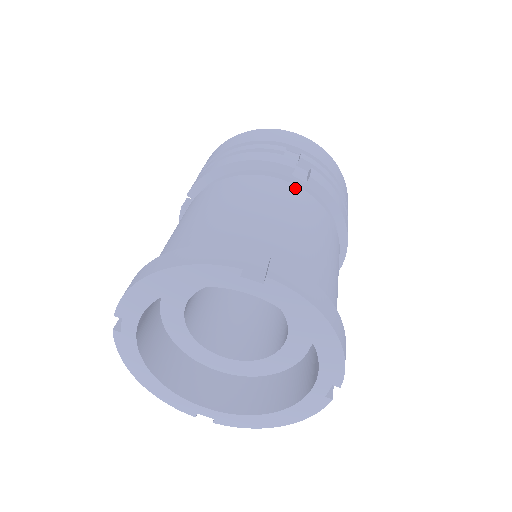
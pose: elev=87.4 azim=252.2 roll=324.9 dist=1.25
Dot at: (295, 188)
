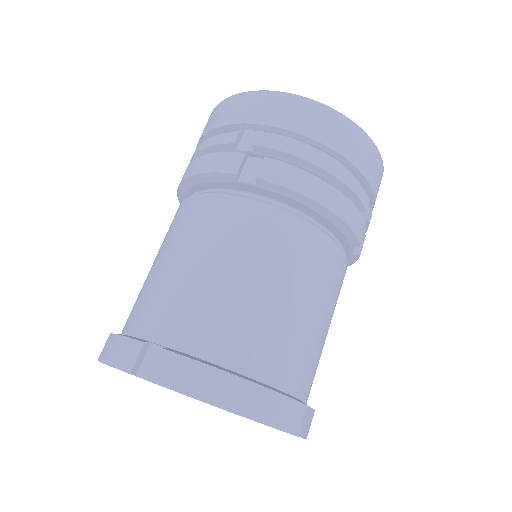
Dot at: (346, 269)
